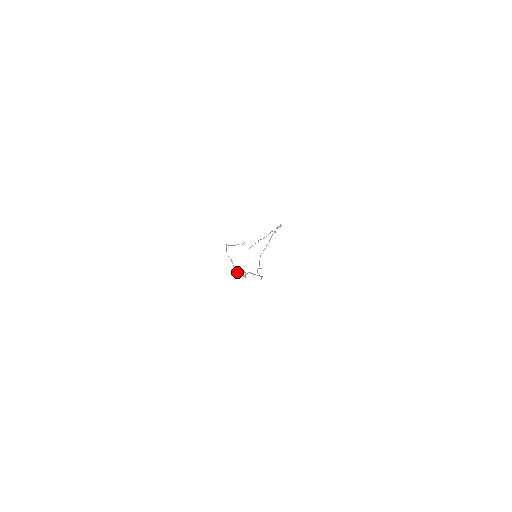
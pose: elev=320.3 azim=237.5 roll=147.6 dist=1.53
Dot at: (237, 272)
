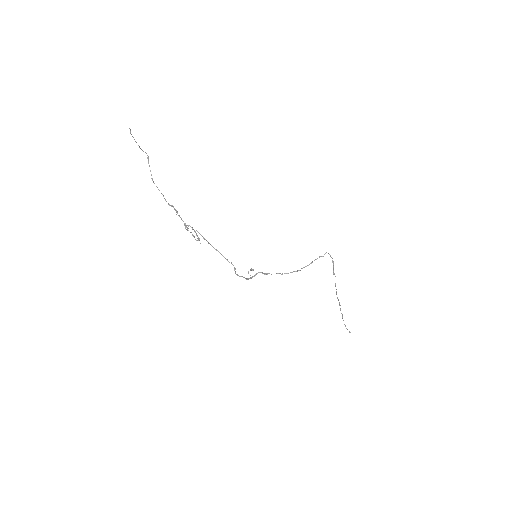
Dot at: (185, 225)
